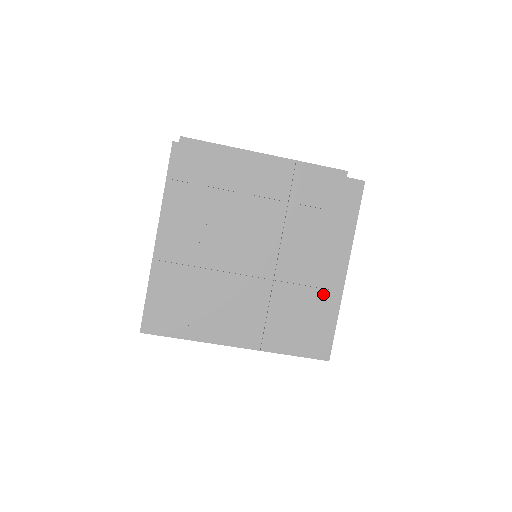
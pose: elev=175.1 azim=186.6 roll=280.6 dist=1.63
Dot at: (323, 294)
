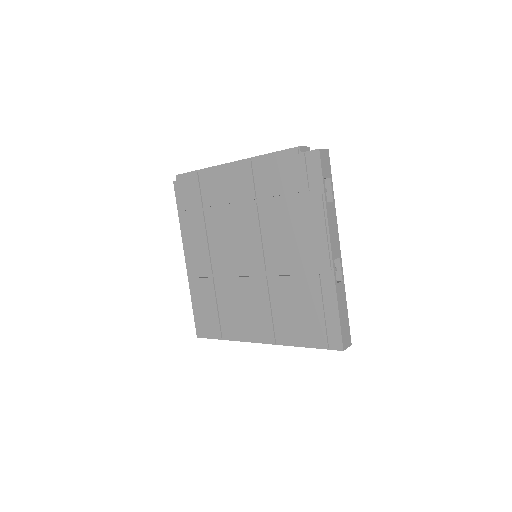
Dot at: (315, 280)
